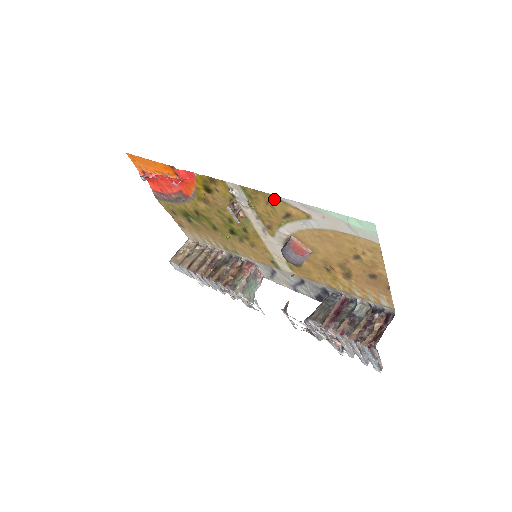
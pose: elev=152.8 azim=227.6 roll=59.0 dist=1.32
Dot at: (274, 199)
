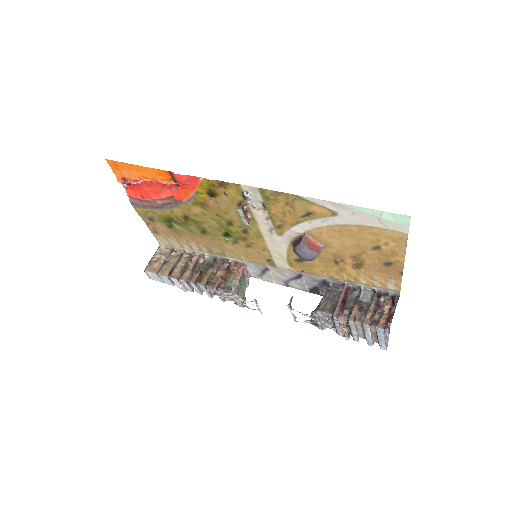
Dot at: (298, 199)
